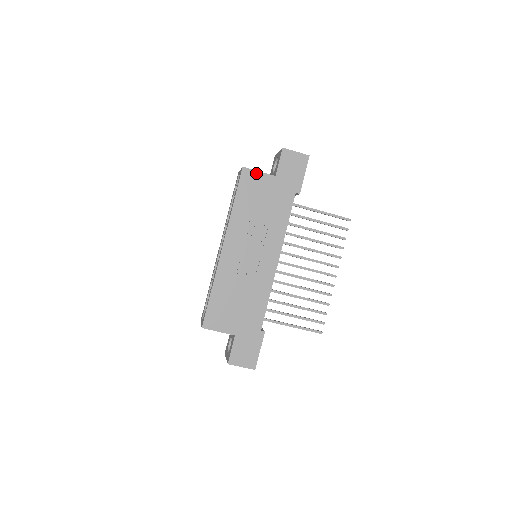
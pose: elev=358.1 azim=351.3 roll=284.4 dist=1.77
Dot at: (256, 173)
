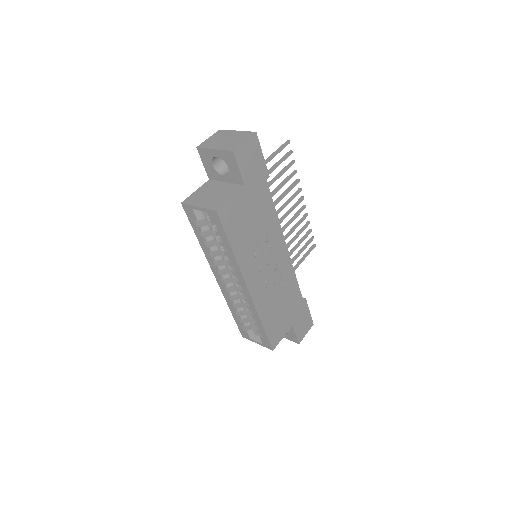
Dot at: (230, 202)
